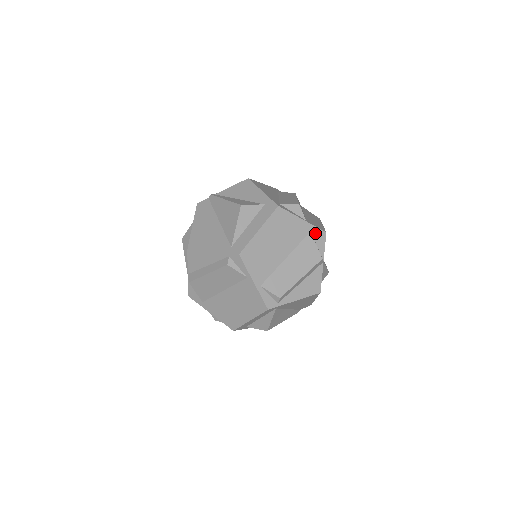
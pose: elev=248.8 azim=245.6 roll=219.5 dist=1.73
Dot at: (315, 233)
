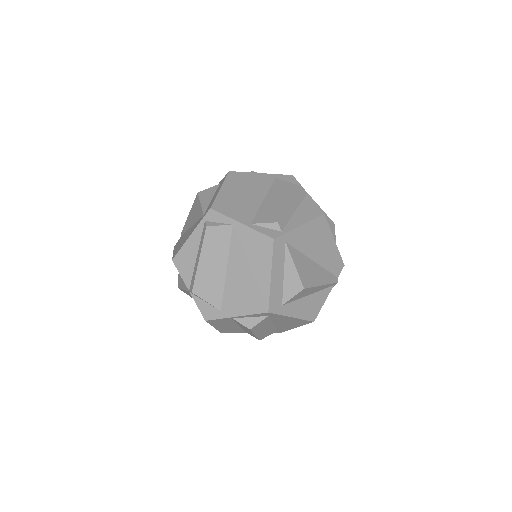
Dot at: (281, 178)
